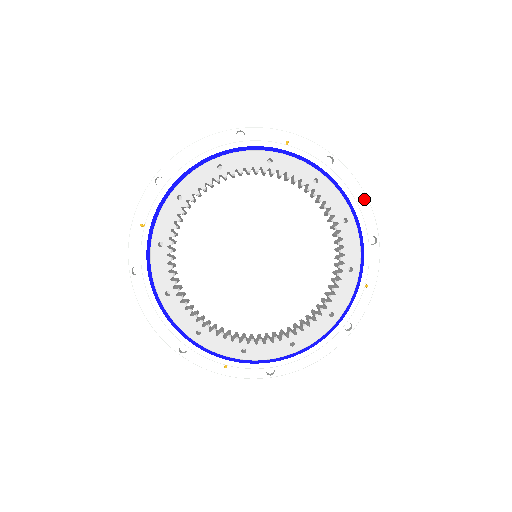
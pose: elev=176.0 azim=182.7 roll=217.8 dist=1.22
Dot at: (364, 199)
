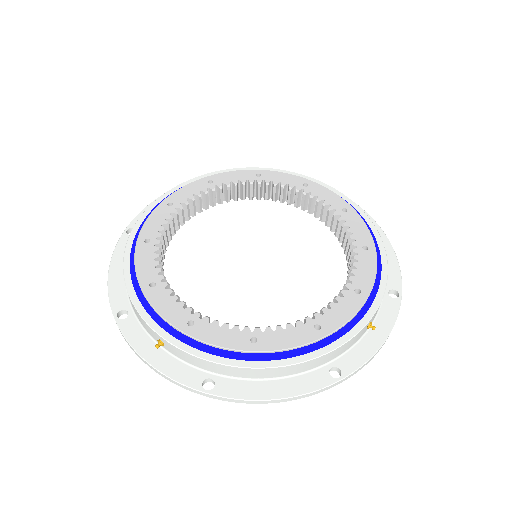
Dot at: (393, 256)
